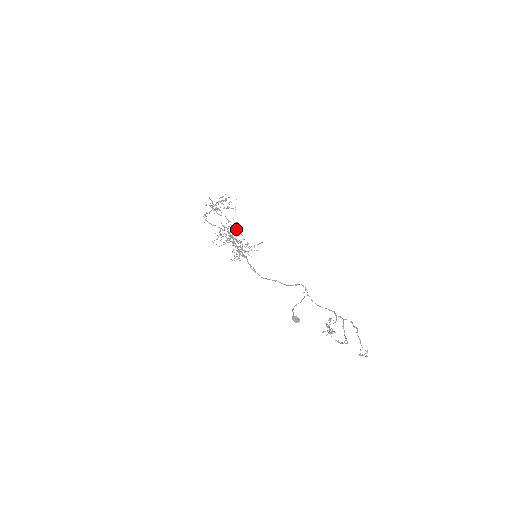
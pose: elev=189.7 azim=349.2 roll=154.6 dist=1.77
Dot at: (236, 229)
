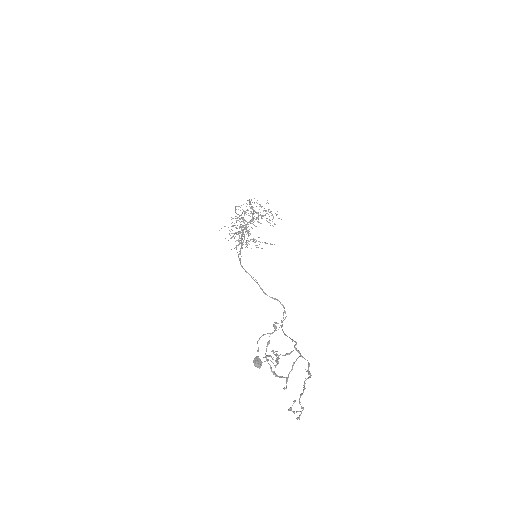
Dot at: (254, 221)
